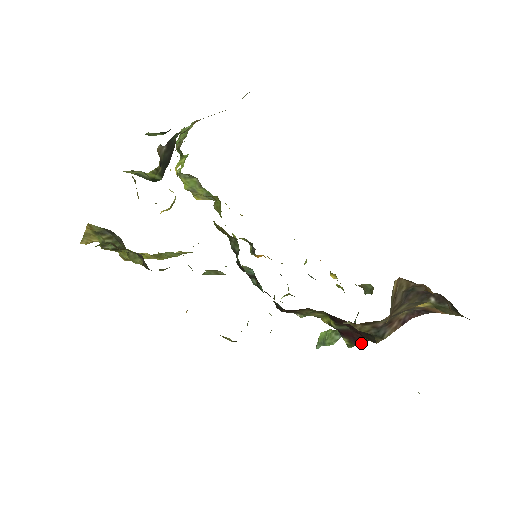
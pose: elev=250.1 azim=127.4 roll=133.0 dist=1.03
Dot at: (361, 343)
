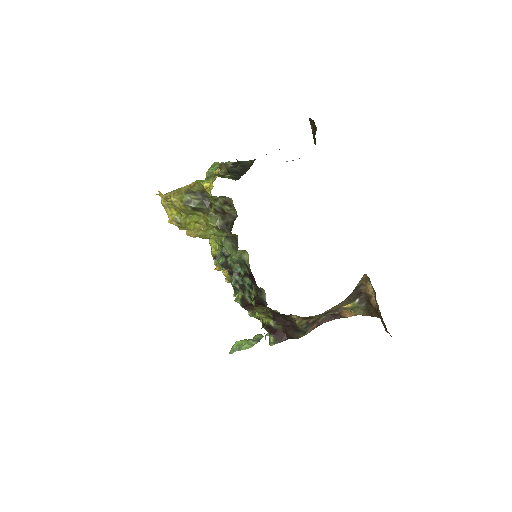
Dot at: occluded
